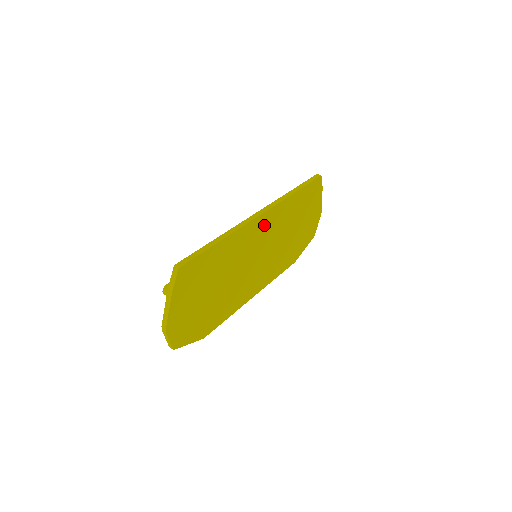
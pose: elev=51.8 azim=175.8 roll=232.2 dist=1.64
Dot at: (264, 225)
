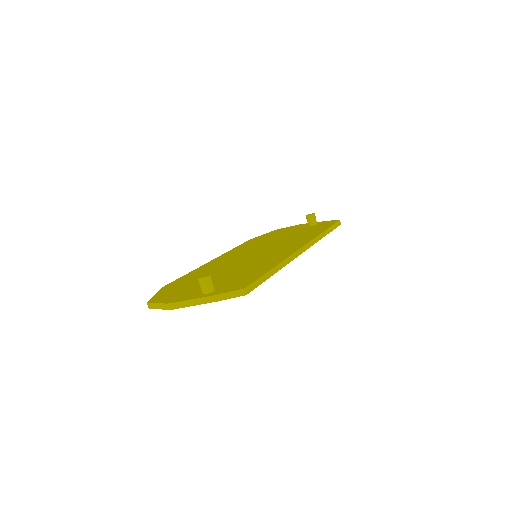
Dot at: occluded
